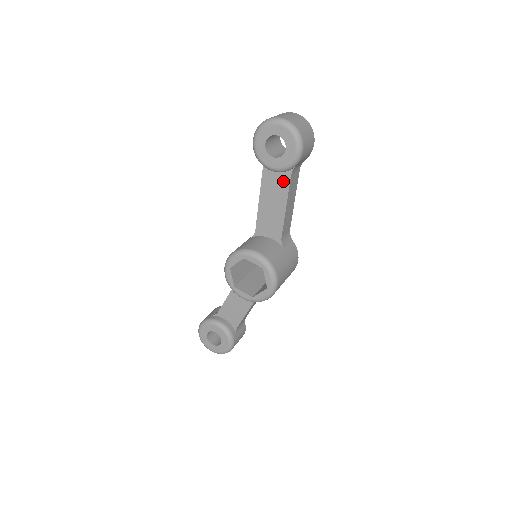
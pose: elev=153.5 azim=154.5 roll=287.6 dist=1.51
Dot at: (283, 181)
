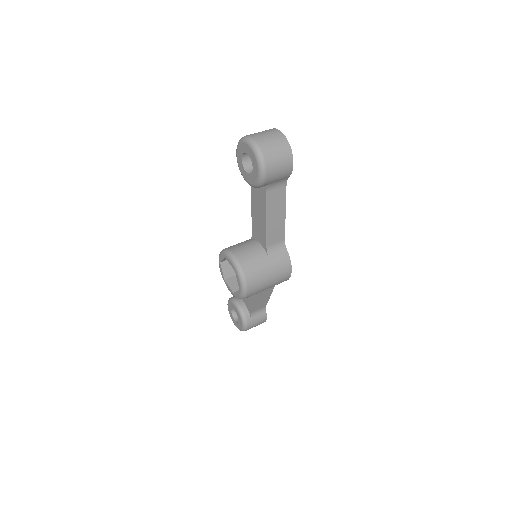
Dot at: (262, 195)
